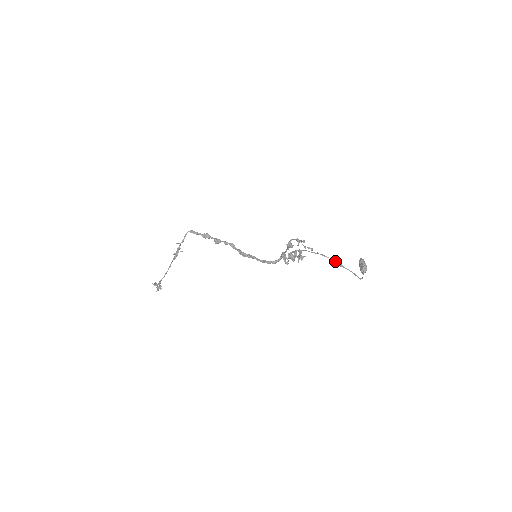
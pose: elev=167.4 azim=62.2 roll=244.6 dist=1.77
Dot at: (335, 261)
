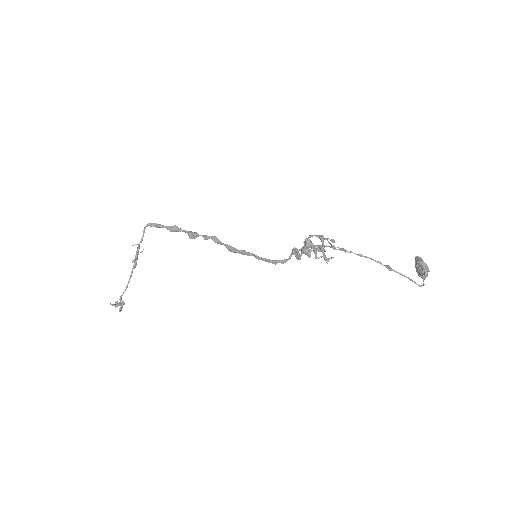
Dot at: (379, 262)
